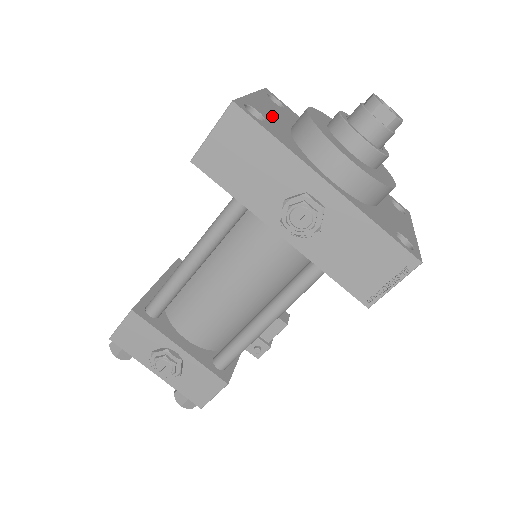
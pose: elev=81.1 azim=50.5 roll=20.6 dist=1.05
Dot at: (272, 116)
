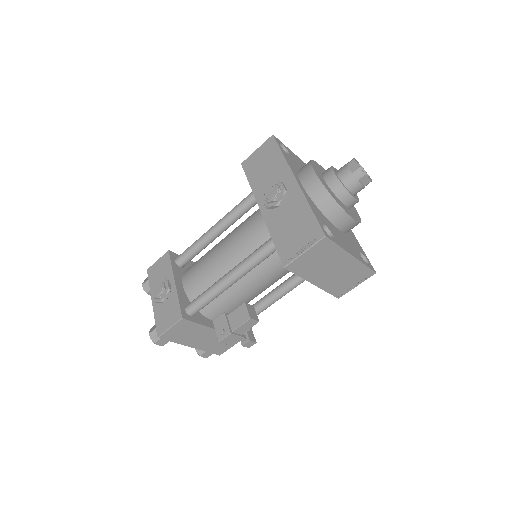
Dot at: (299, 163)
